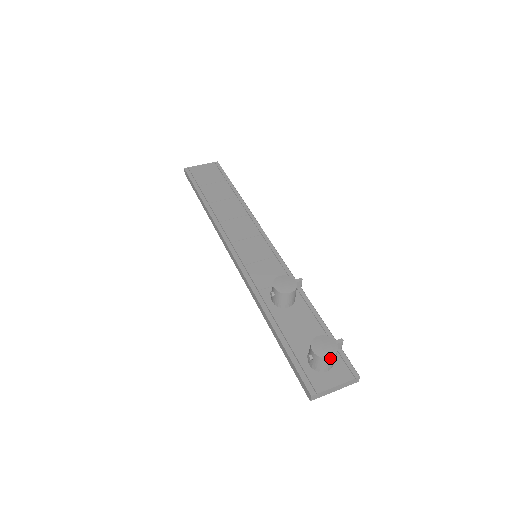
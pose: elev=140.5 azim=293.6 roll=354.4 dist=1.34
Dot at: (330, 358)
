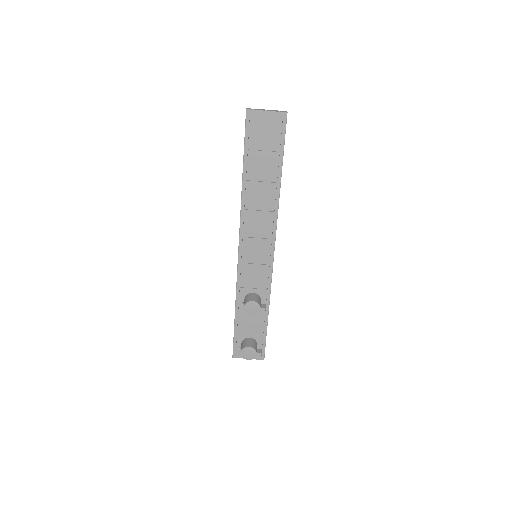
Dot at: (248, 359)
